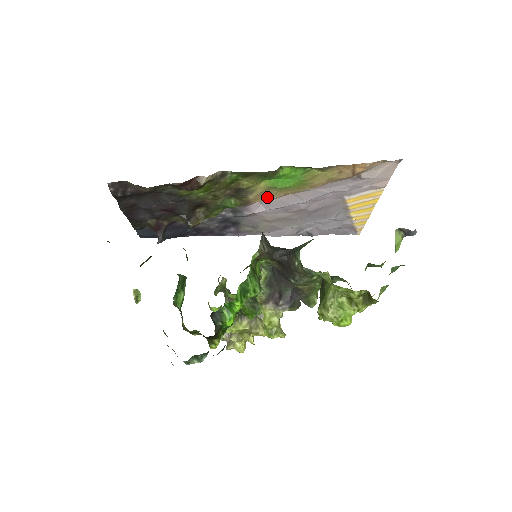
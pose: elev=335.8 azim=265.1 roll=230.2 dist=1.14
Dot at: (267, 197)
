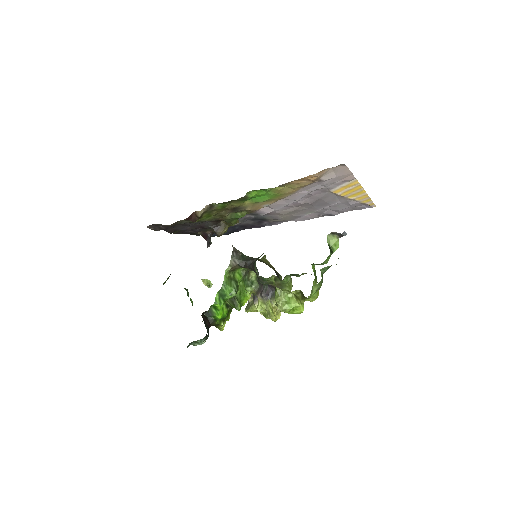
Dot at: (263, 206)
